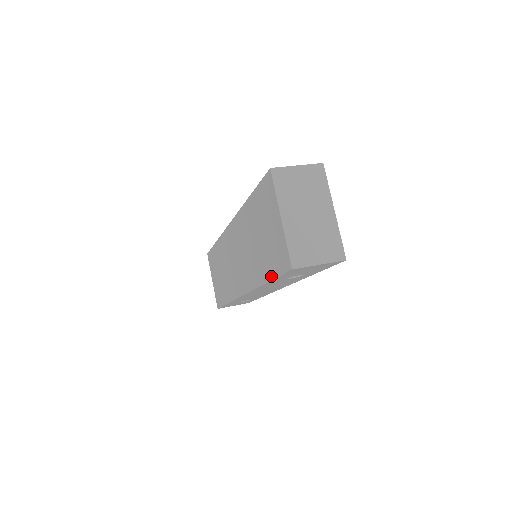
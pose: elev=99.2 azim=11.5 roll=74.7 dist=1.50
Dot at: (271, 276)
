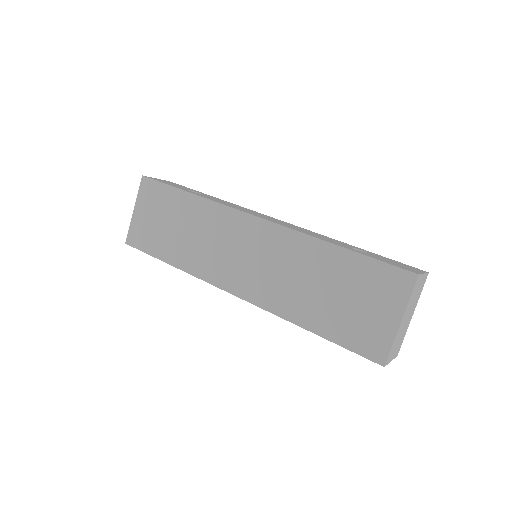
Dot at: (330, 337)
